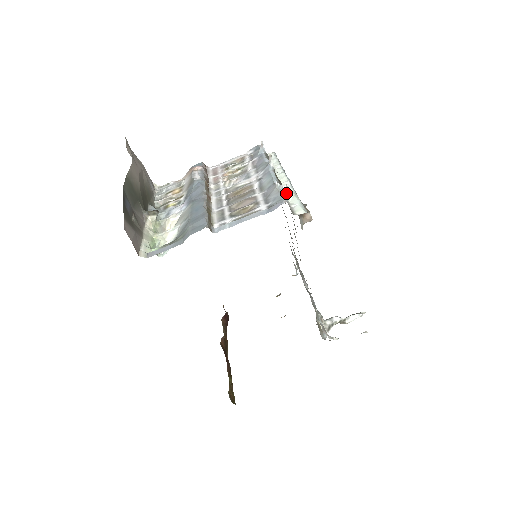
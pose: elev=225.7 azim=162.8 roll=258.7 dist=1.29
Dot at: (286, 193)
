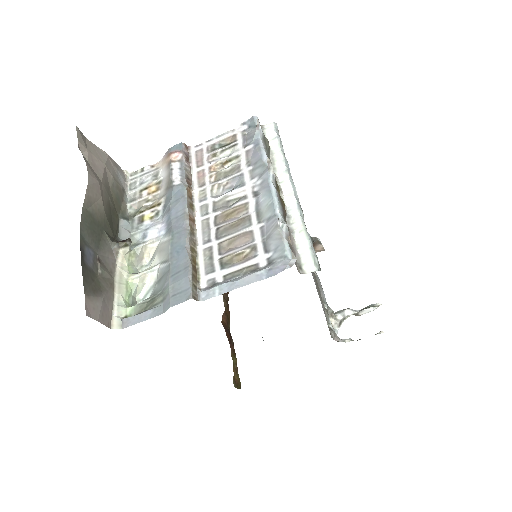
Dot at: (291, 221)
